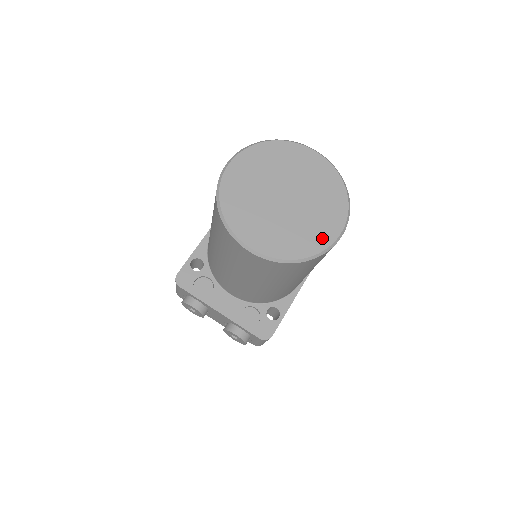
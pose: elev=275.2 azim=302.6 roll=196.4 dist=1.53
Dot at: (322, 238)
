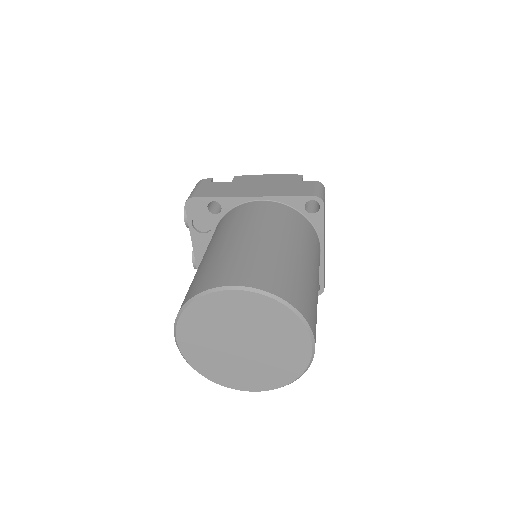
Dot at: (232, 382)
